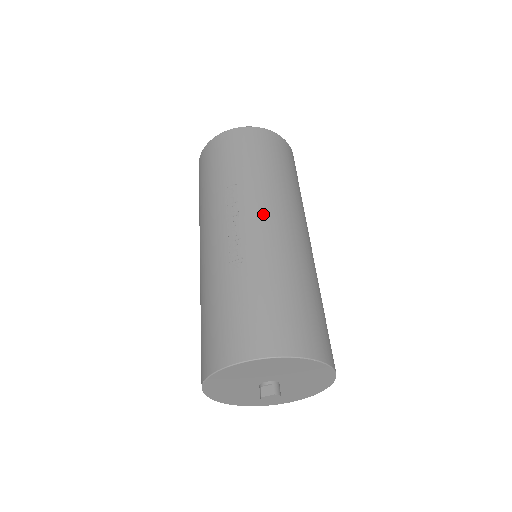
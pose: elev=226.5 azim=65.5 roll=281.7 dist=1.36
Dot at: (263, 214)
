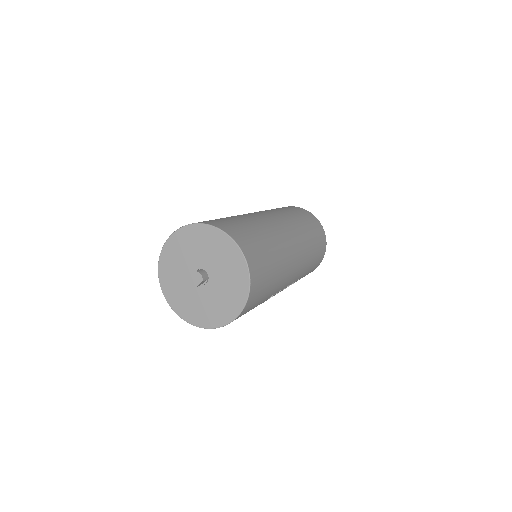
Dot at: occluded
